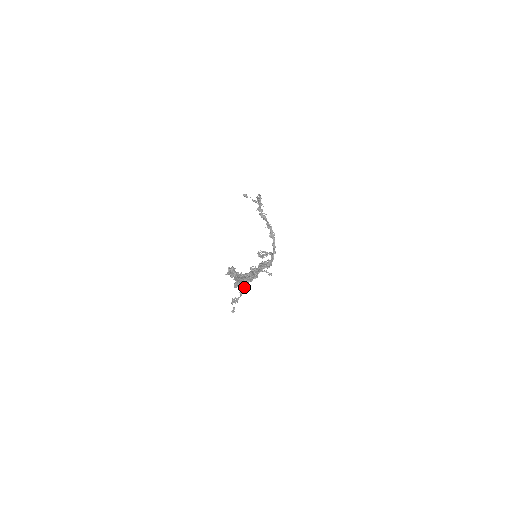
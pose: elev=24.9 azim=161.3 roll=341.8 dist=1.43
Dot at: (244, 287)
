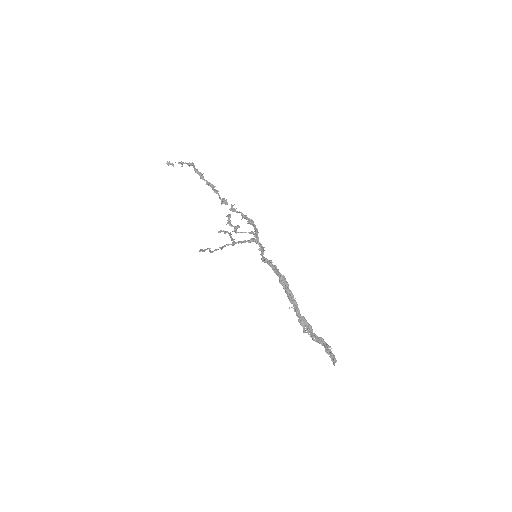
Dot at: occluded
